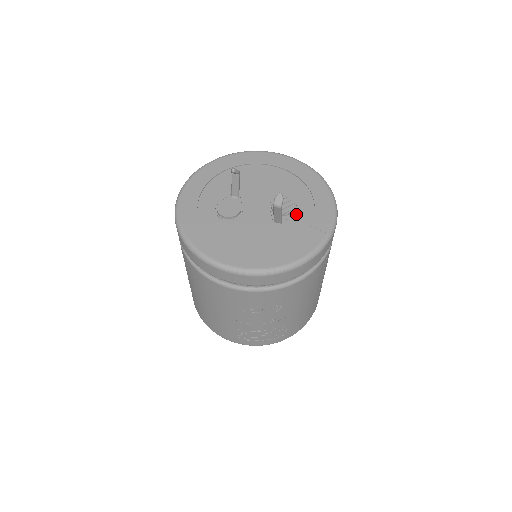
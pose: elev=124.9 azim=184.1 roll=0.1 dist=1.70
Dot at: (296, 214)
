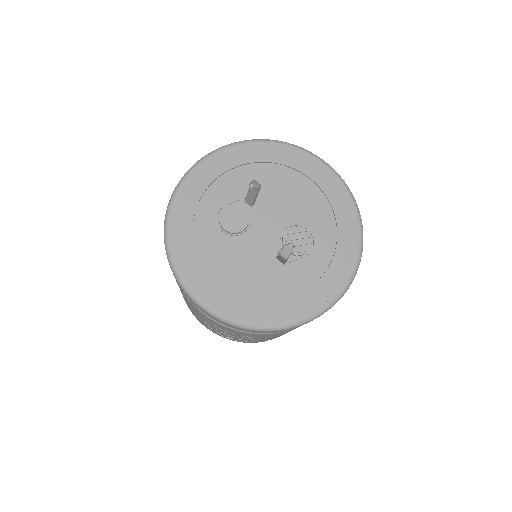
Dot at: (307, 258)
